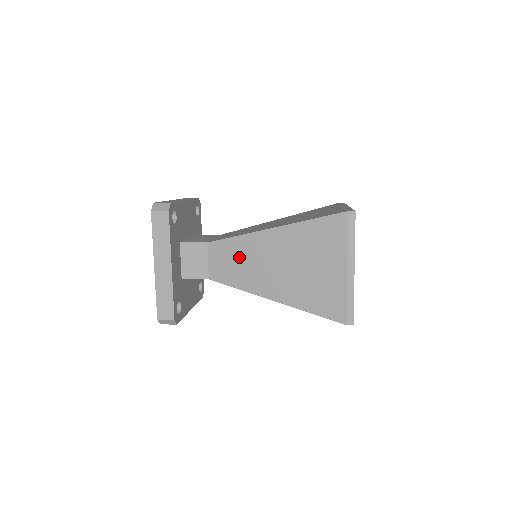
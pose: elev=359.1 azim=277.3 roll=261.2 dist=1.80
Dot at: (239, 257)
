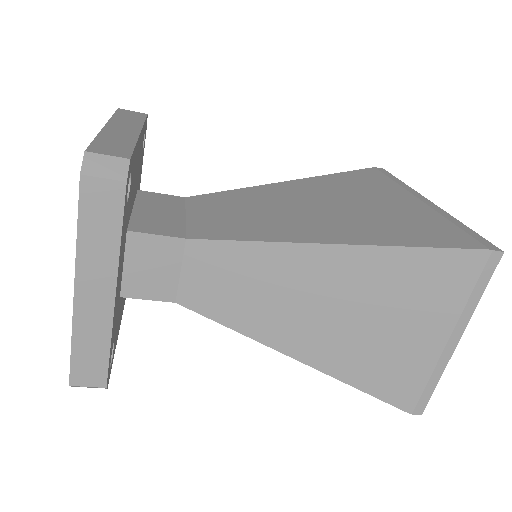
Dot at: (248, 279)
